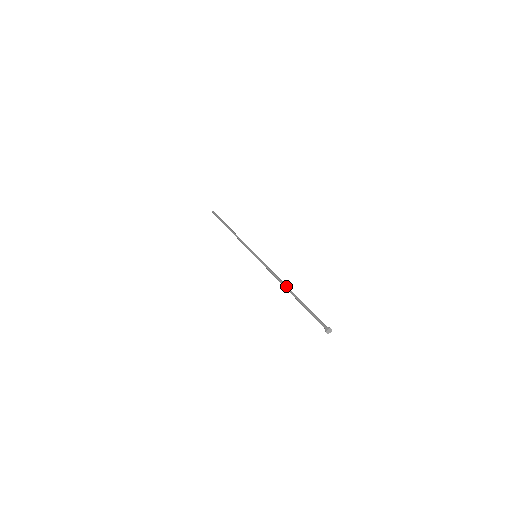
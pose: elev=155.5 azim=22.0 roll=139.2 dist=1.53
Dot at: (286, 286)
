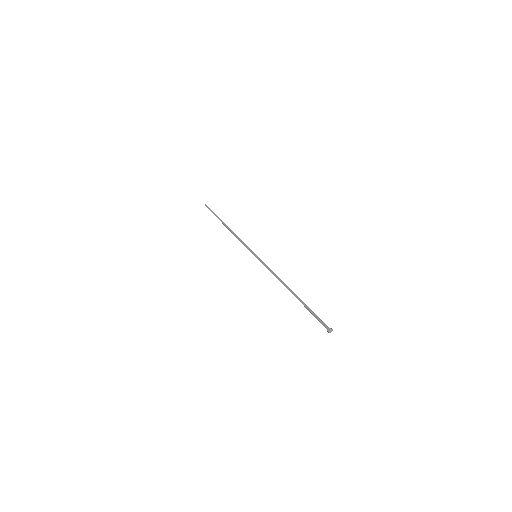
Dot at: (288, 289)
